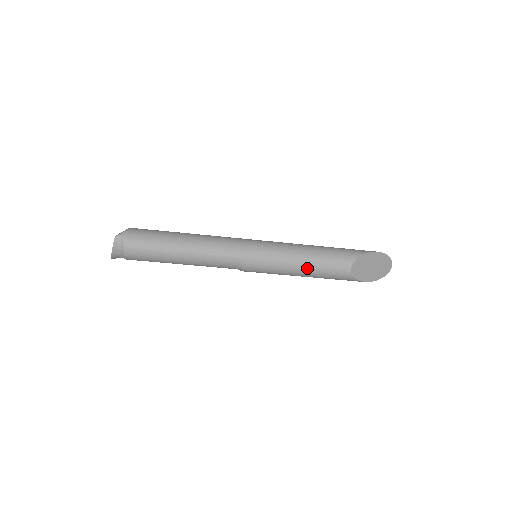
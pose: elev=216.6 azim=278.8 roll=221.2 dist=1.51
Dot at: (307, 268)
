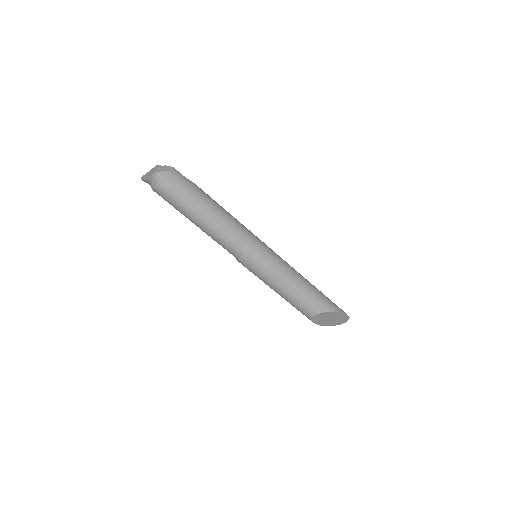
Dot at: (285, 294)
